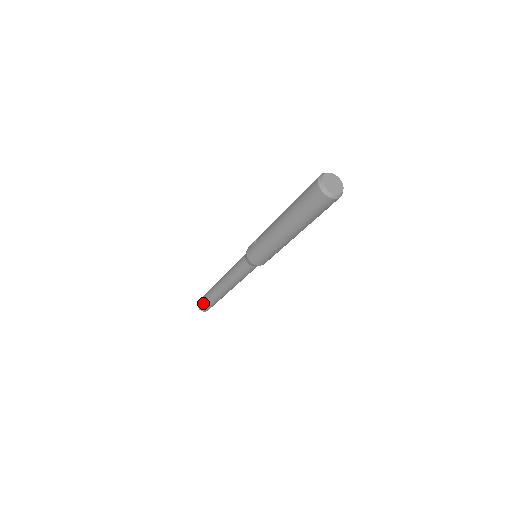
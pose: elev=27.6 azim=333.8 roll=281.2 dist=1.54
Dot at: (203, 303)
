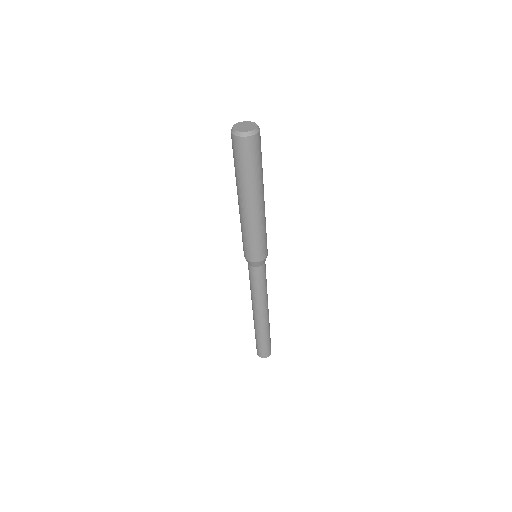
Dot at: occluded
